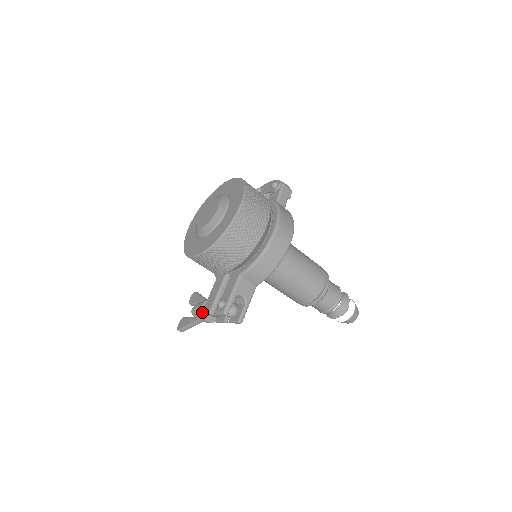
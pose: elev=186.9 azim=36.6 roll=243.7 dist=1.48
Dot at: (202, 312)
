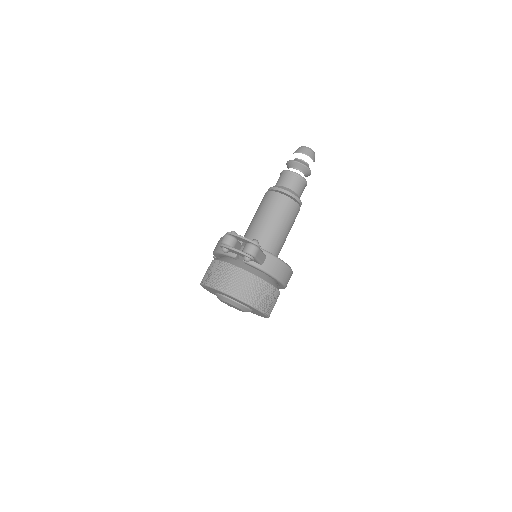
Dot at: occluded
